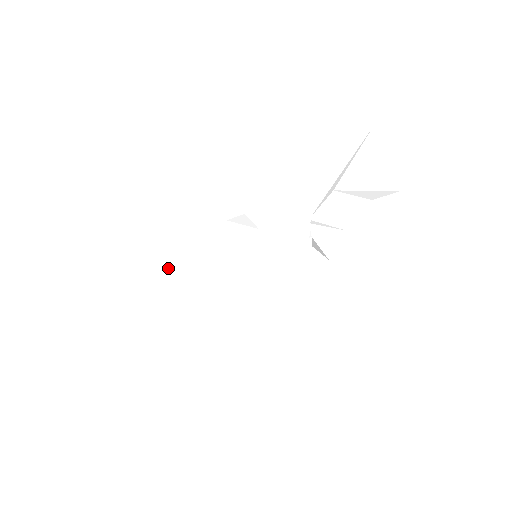
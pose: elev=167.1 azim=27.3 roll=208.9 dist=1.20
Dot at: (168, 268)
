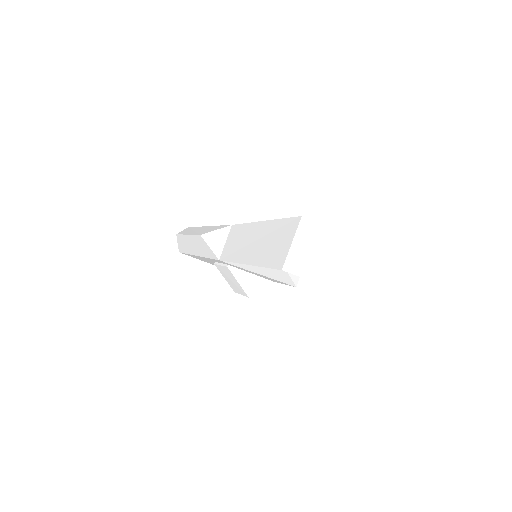
Dot at: (183, 235)
